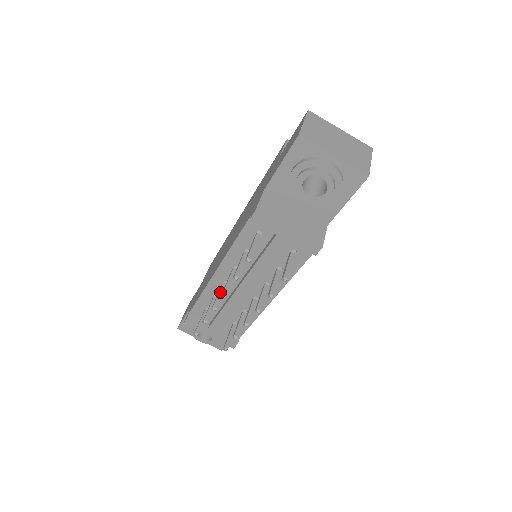
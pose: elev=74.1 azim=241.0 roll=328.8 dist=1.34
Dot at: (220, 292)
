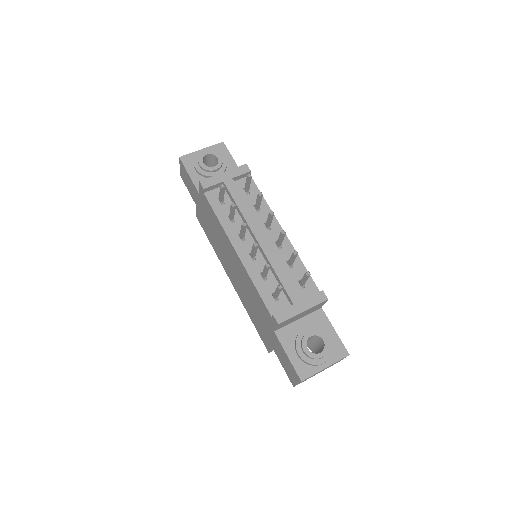
Dot at: (252, 251)
